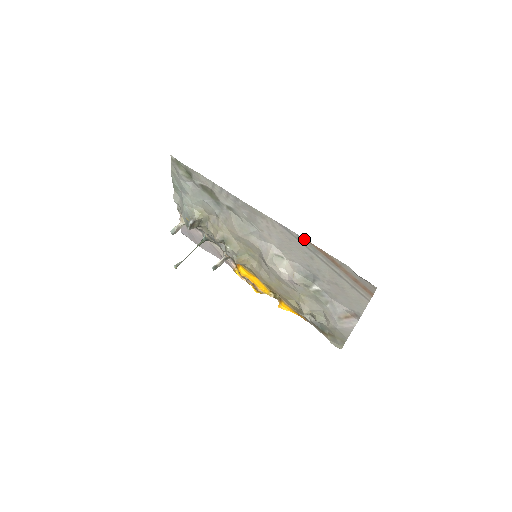
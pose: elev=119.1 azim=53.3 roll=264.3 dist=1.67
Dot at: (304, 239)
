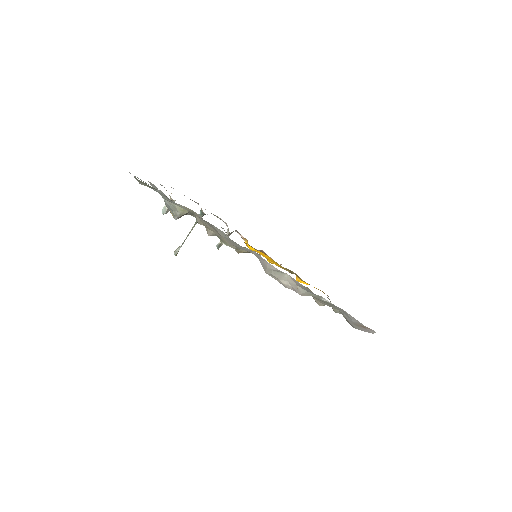
Dot at: occluded
